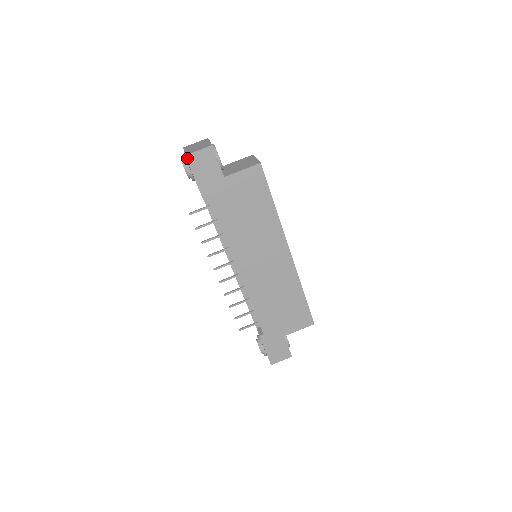
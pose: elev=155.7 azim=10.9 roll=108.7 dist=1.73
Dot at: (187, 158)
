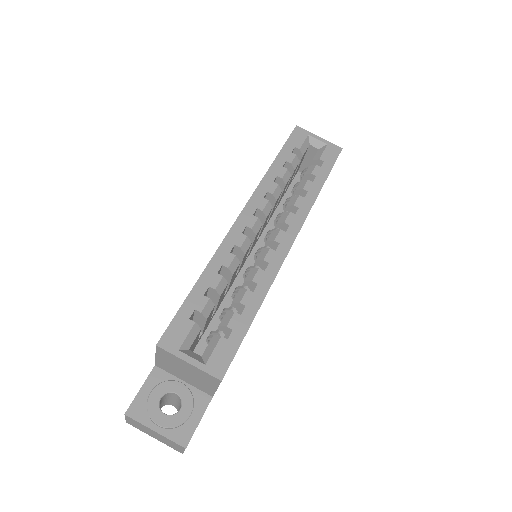
Dot at: occluded
